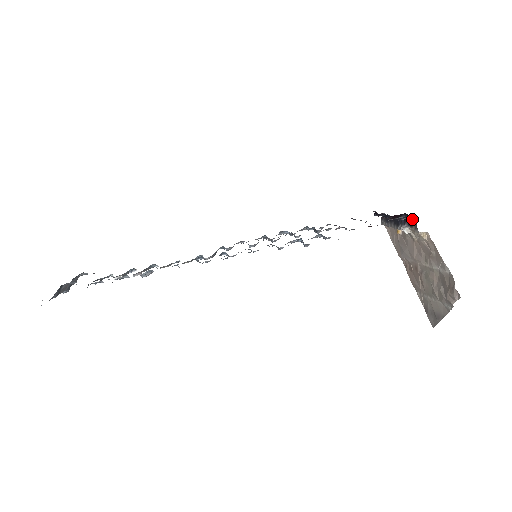
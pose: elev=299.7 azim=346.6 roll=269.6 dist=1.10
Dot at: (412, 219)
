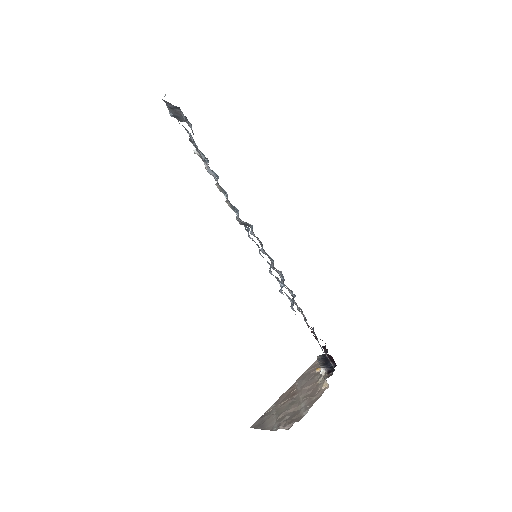
Dot at: occluded
